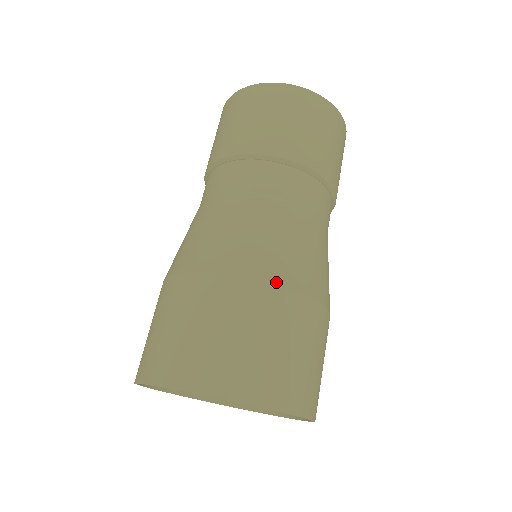
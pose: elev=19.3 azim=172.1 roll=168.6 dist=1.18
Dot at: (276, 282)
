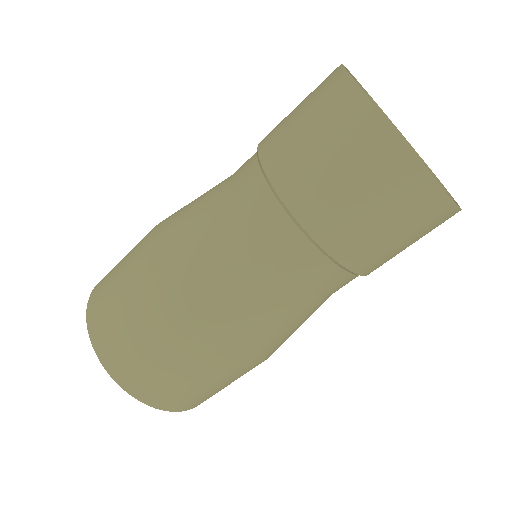
Dot at: (164, 293)
